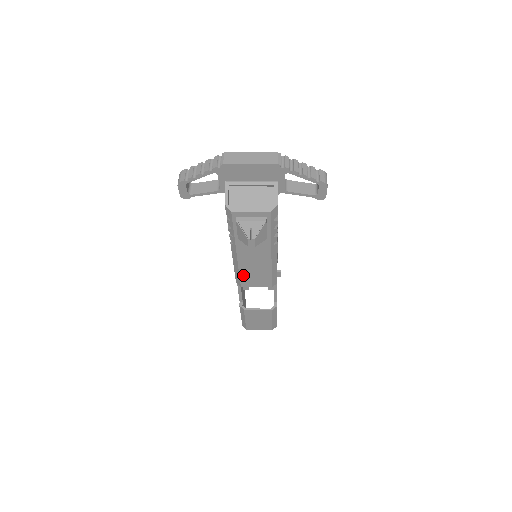
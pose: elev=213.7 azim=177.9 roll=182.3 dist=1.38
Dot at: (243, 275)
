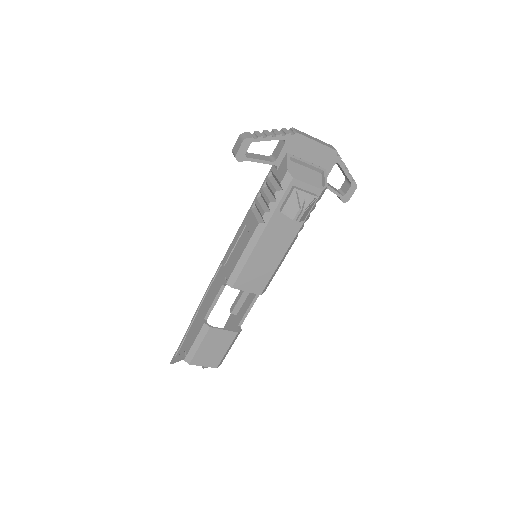
Dot at: (246, 270)
